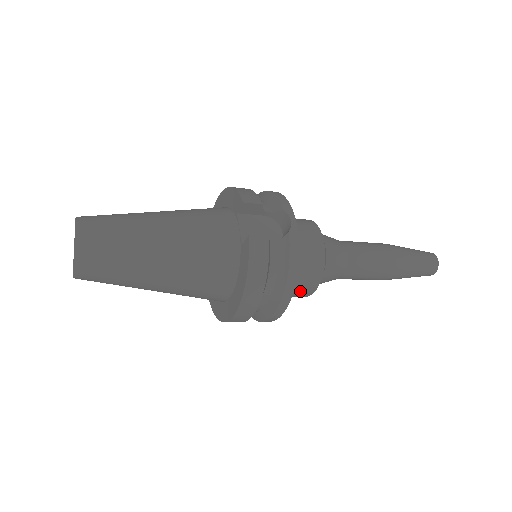
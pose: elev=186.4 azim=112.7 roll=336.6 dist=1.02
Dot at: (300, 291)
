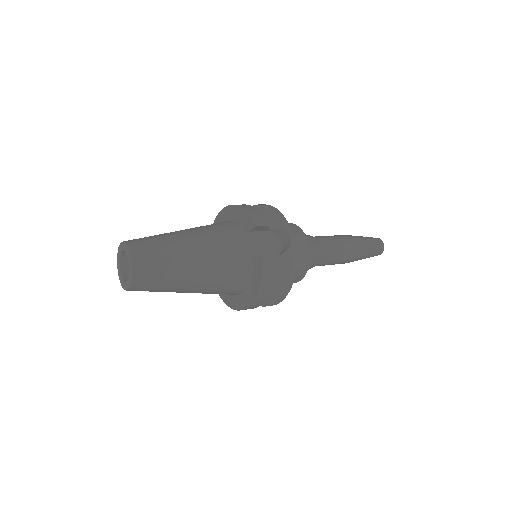
Dot at: occluded
